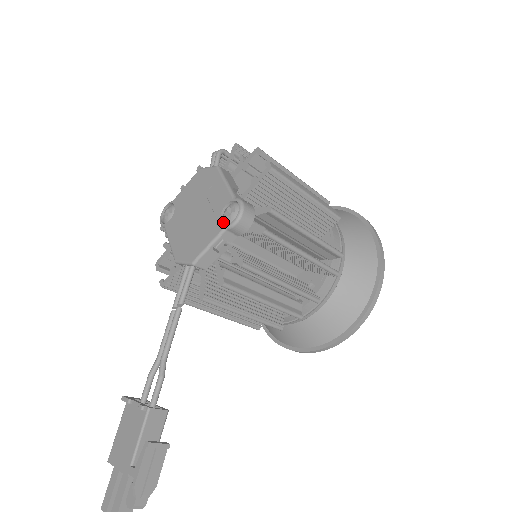
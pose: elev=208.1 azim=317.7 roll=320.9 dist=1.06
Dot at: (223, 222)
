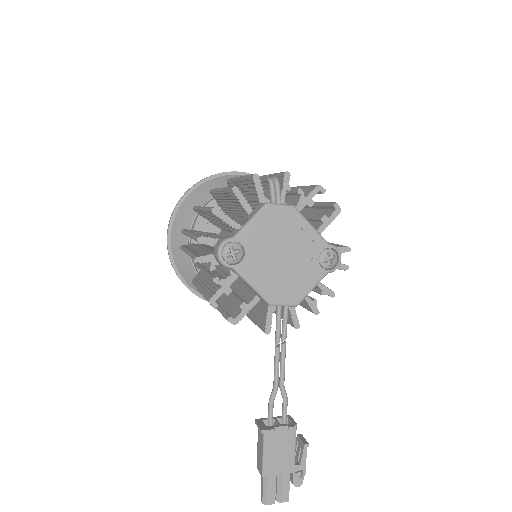
Dot at: (320, 266)
